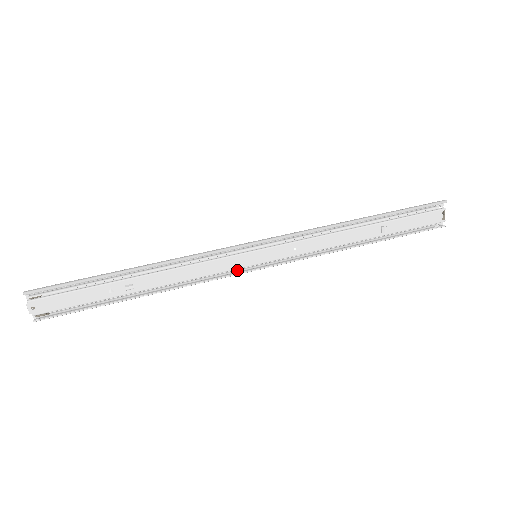
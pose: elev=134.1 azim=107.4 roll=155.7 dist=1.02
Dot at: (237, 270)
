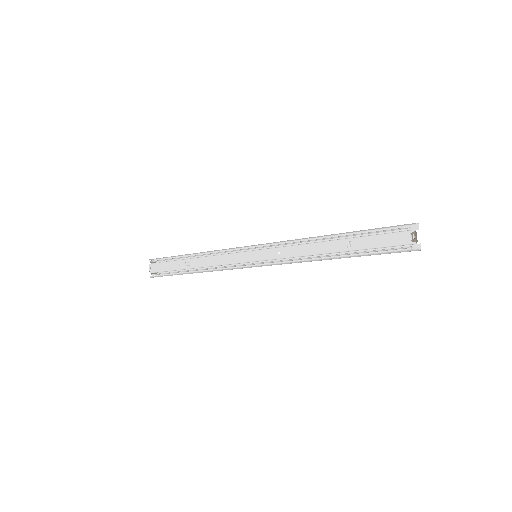
Dot at: (244, 265)
